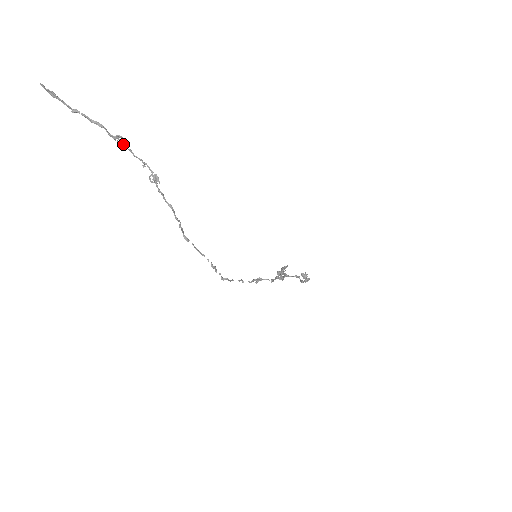
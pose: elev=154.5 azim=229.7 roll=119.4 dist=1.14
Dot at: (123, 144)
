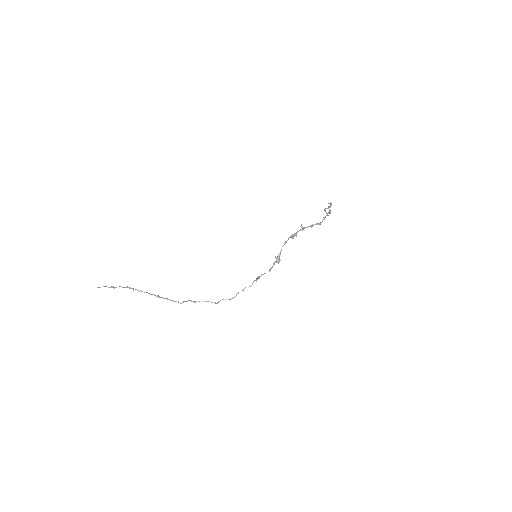
Dot at: (138, 290)
